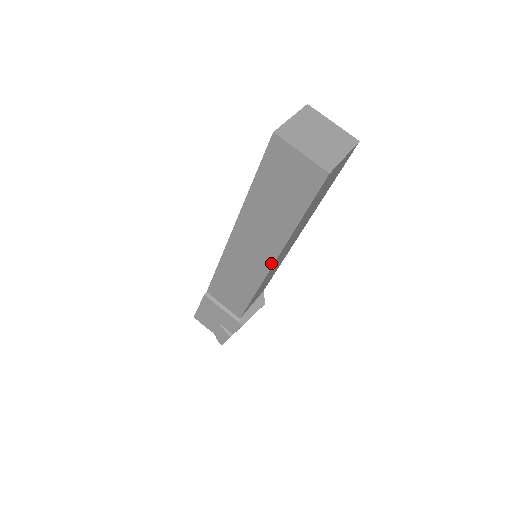
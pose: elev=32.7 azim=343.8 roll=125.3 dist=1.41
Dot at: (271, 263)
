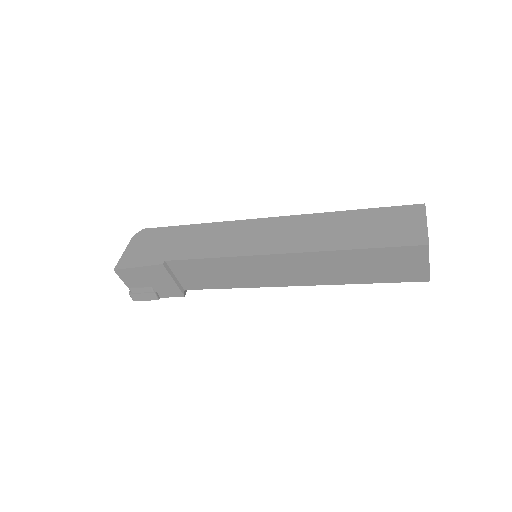
Dot at: (294, 285)
